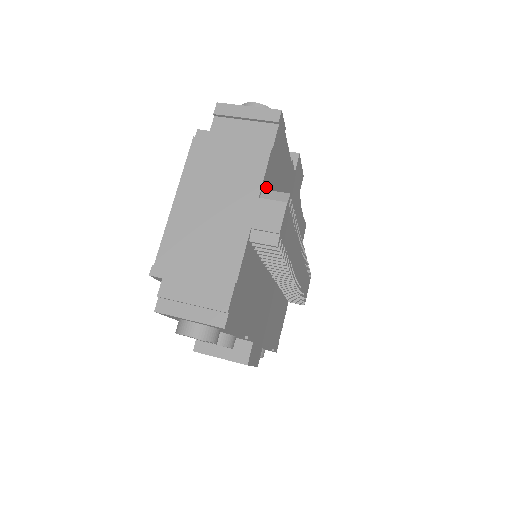
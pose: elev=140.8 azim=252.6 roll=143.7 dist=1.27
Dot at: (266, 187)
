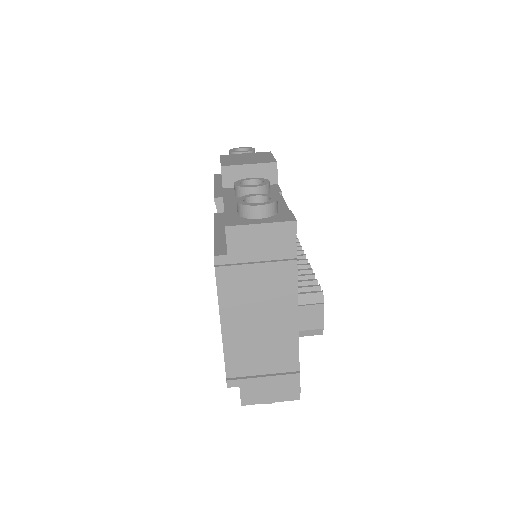
Dot at: occluded
